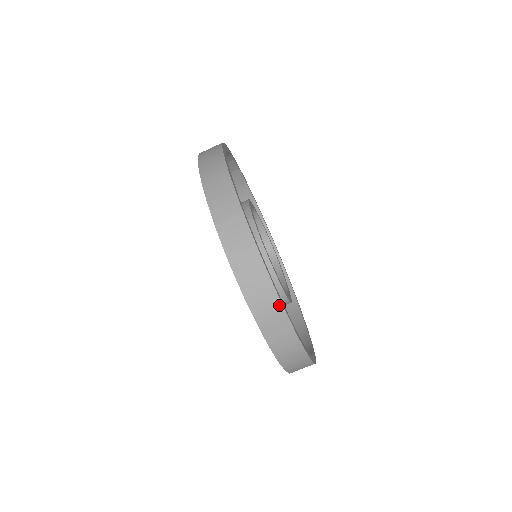
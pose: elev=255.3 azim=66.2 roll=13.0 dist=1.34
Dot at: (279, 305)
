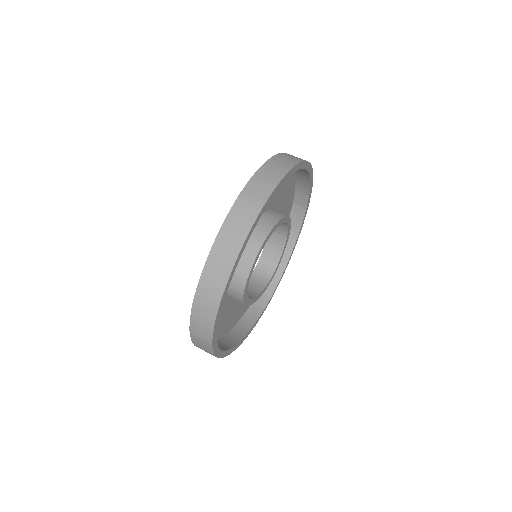
Dot at: (234, 258)
